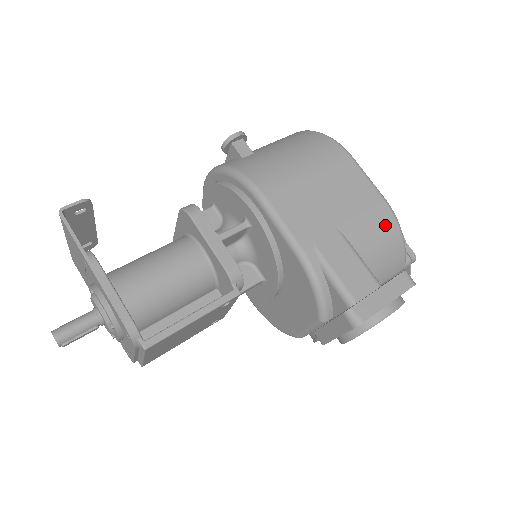
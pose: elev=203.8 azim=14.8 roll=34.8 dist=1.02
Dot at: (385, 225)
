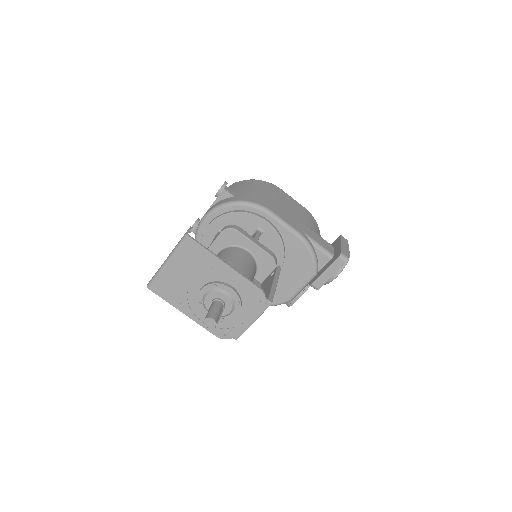
Dot at: (313, 220)
